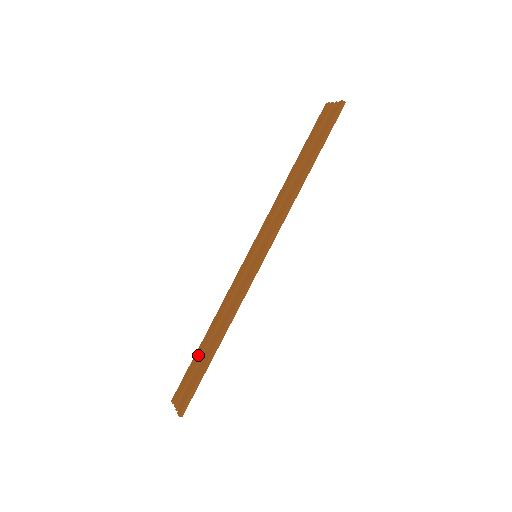
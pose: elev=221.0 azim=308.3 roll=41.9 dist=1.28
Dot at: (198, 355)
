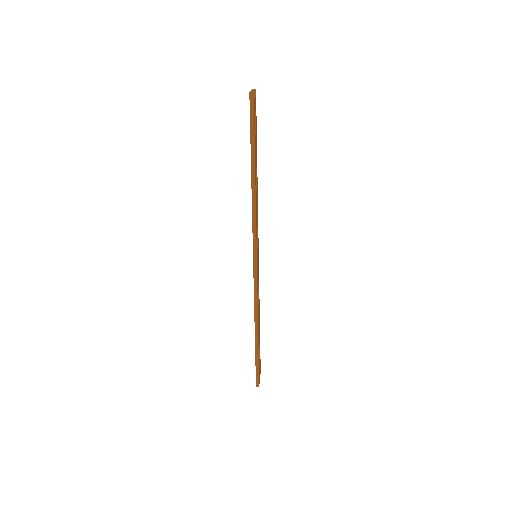
Dot at: occluded
